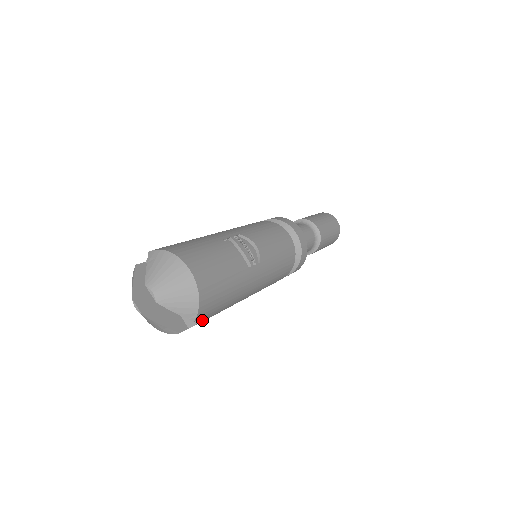
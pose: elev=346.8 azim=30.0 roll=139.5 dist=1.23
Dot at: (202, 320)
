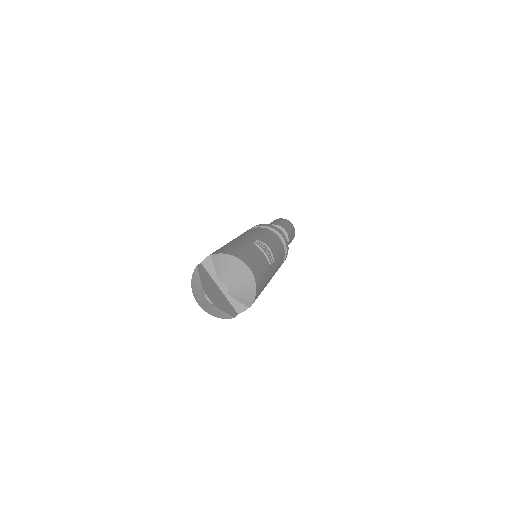
Dot at: occluded
